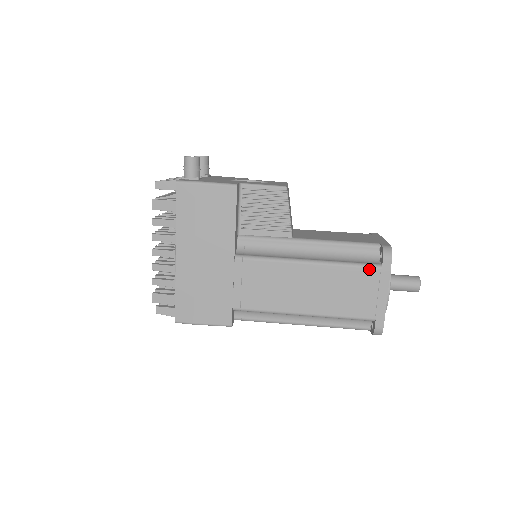
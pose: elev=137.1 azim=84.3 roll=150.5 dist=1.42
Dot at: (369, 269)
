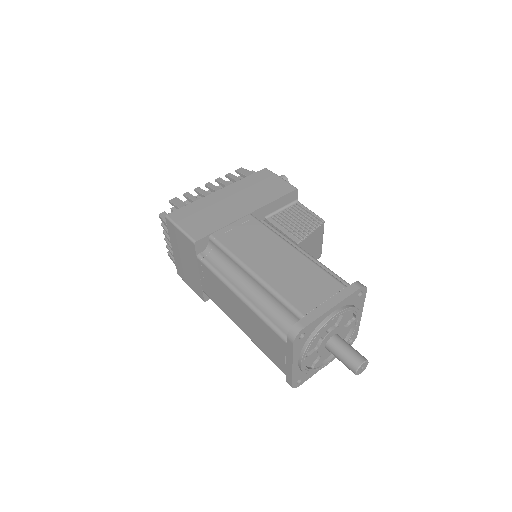
Dot at: (336, 281)
